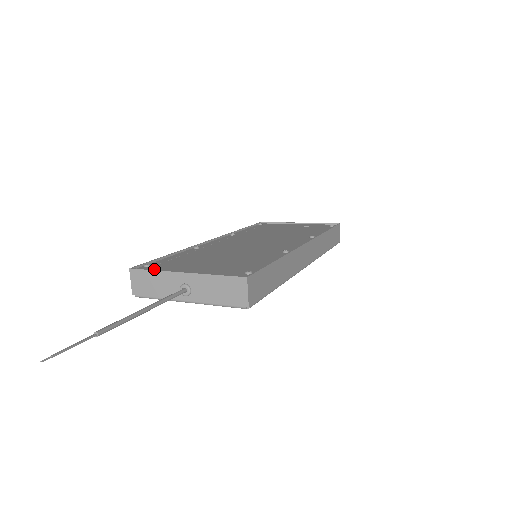
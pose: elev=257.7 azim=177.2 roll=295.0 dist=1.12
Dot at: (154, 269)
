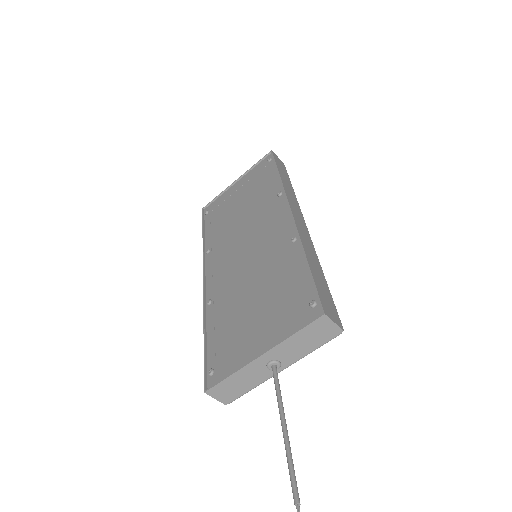
Dot at: (224, 372)
